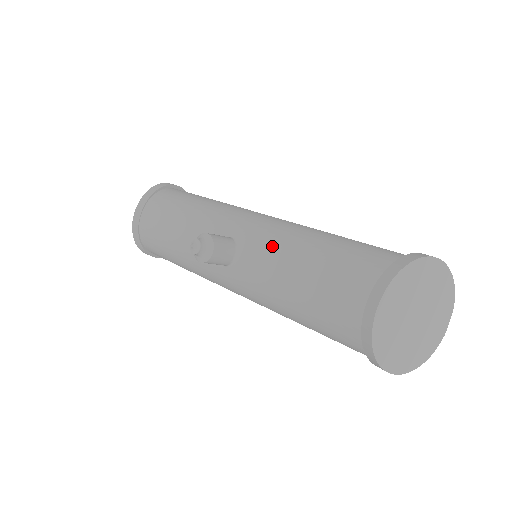
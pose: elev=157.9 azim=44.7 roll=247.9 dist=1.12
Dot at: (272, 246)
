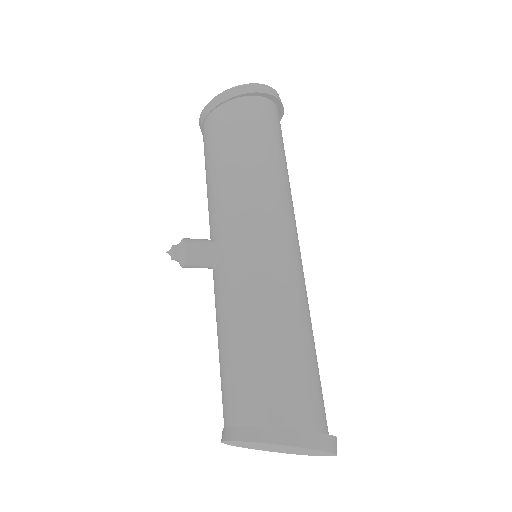
Dot at: (227, 298)
